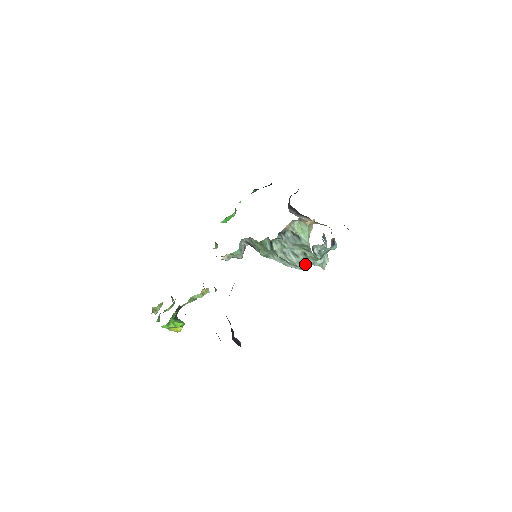
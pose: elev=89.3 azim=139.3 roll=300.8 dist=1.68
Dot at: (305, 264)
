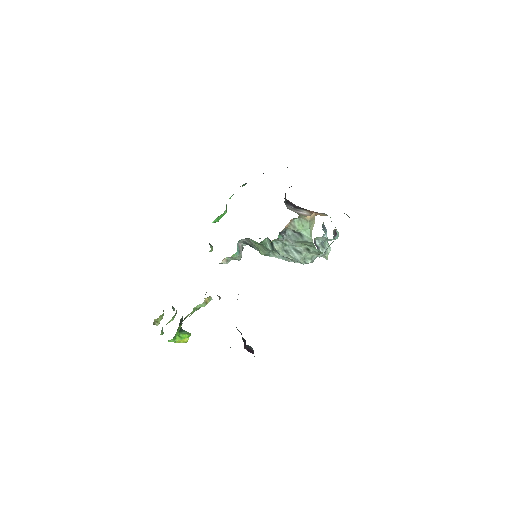
Dot at: (309, 259)
